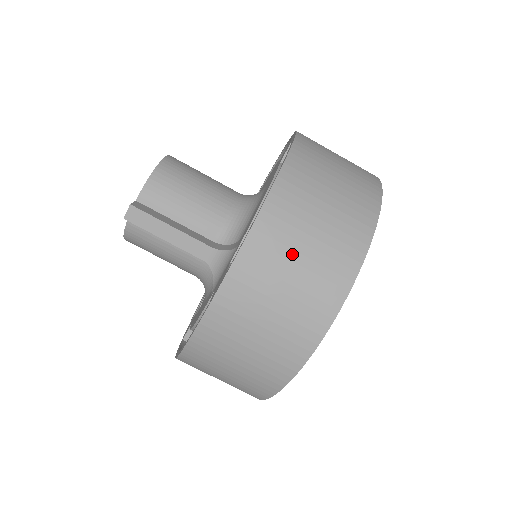
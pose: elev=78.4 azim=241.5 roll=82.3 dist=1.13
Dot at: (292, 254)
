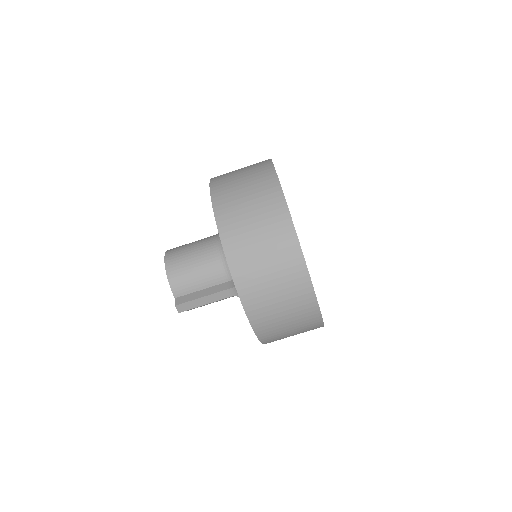
Dot at: (264, 278)
